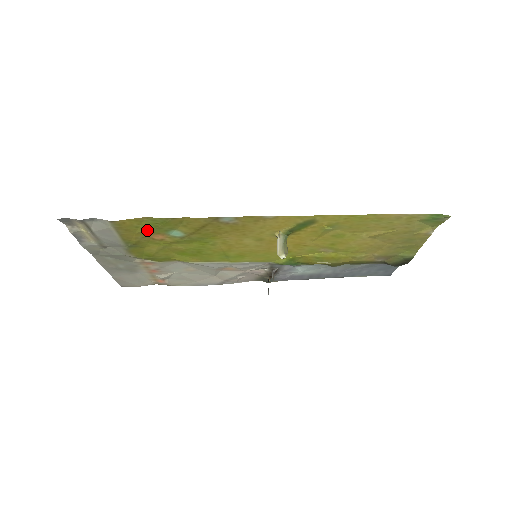
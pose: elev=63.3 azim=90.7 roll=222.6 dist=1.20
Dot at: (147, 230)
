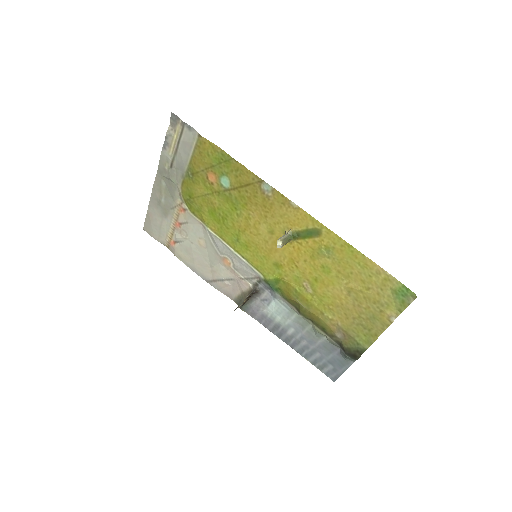
Dot at: (212, 163)
